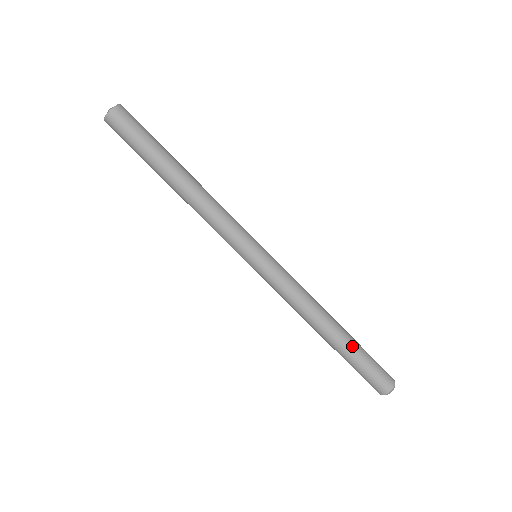
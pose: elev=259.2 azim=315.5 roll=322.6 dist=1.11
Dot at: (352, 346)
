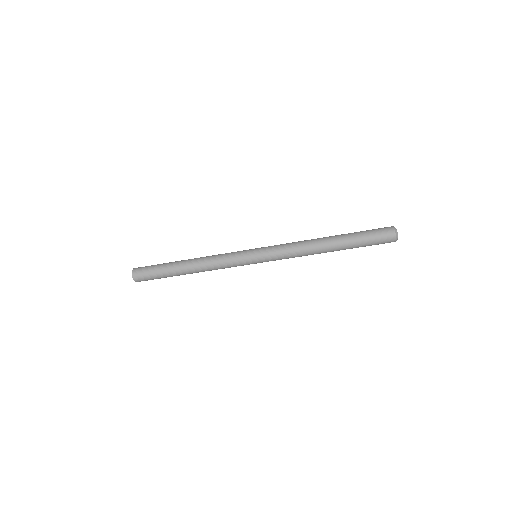
Dot at: (347, 237)
